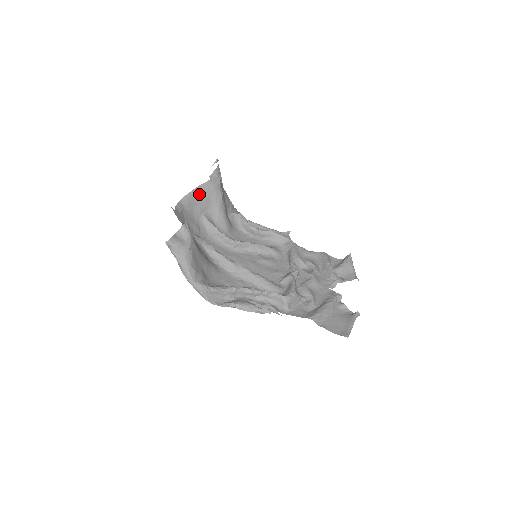
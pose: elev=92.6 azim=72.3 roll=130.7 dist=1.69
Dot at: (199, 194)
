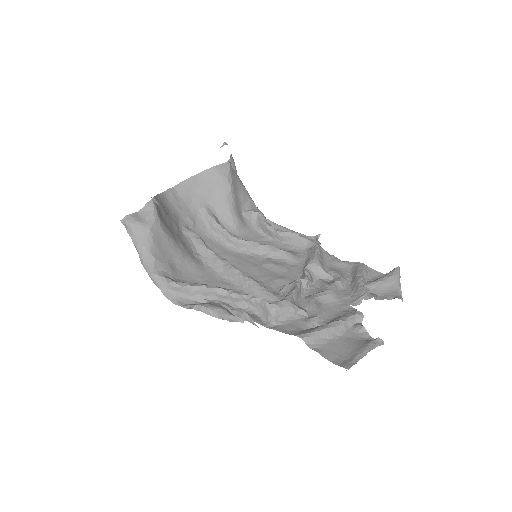
Dot at: (200, 182)
